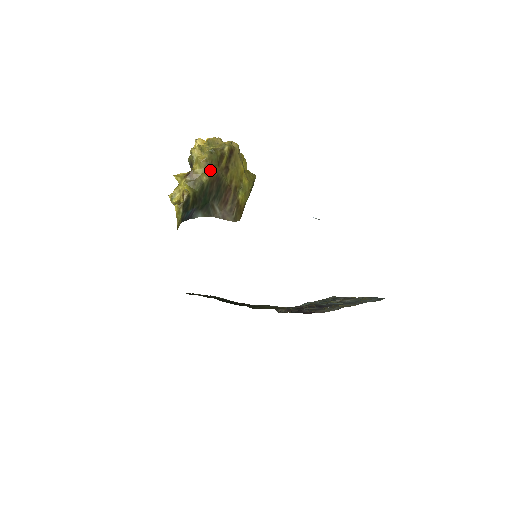
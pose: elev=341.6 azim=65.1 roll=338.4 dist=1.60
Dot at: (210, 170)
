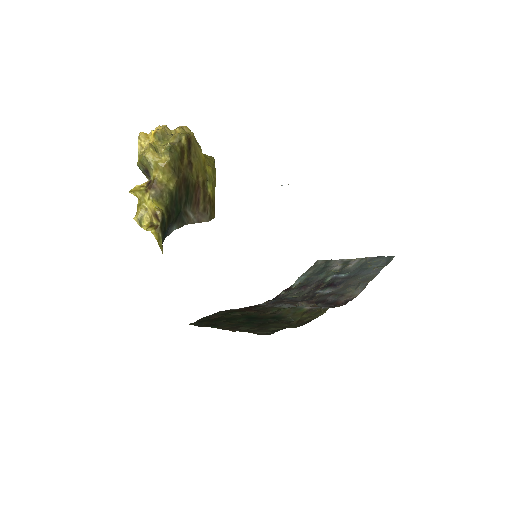
Dot at: (175, 173)
